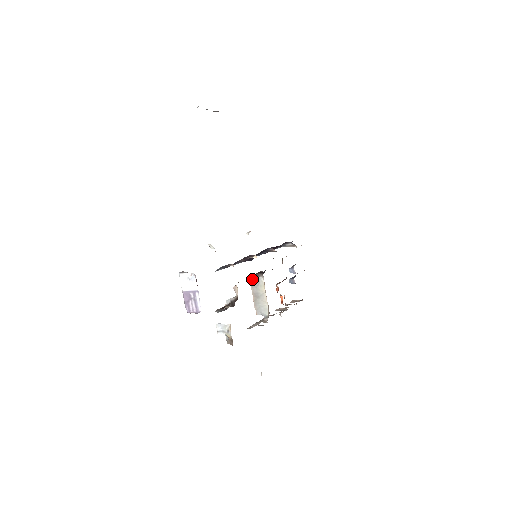
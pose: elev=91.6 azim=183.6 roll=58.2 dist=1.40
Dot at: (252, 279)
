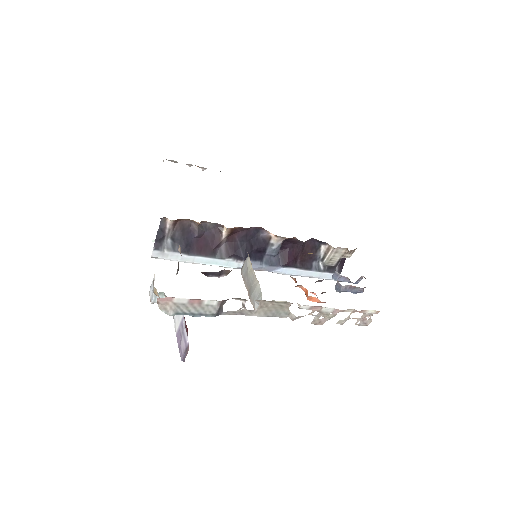
Dot at: (242, 270)
